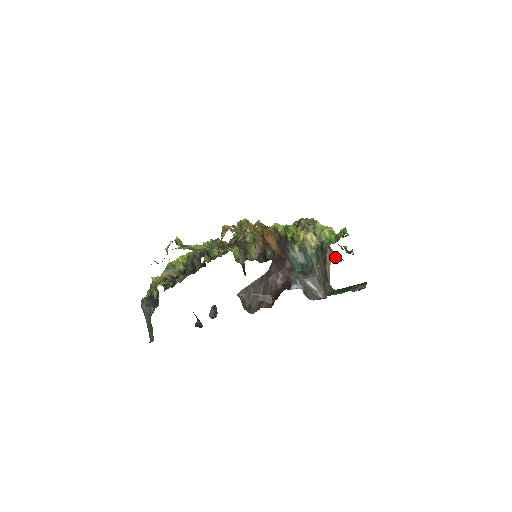
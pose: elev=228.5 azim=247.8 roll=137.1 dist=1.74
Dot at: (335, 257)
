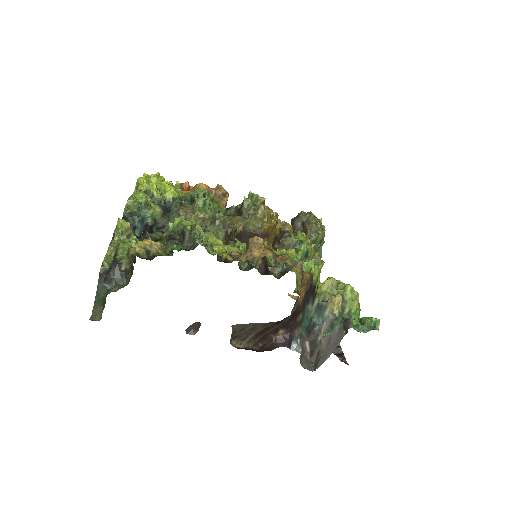
Dot at: occluded
